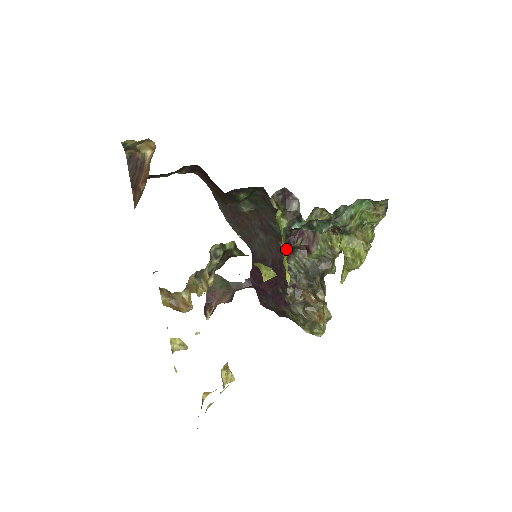
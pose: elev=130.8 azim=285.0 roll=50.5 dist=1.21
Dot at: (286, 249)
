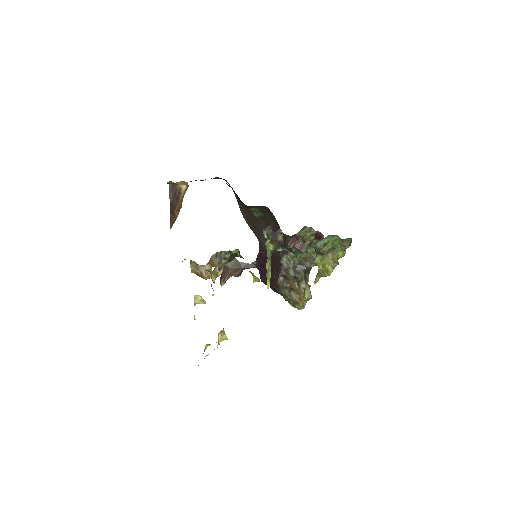
Dot at: occluded
